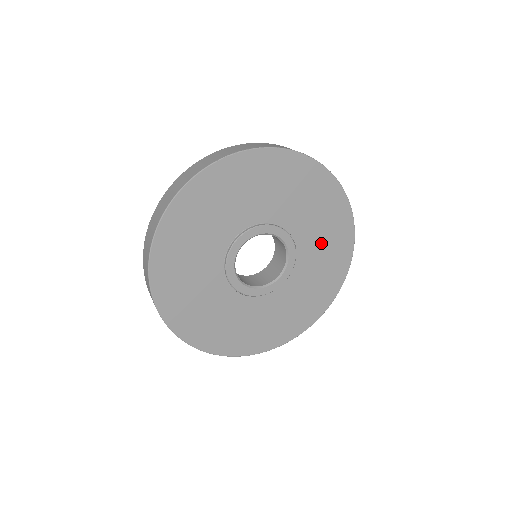
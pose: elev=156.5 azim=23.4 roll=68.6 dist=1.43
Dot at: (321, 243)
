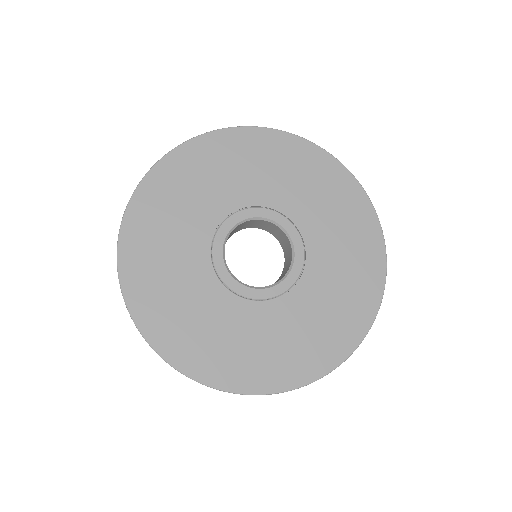
Dot at: (339, 265)
